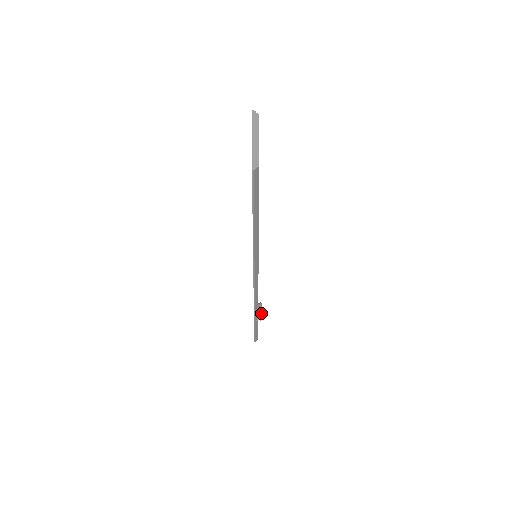
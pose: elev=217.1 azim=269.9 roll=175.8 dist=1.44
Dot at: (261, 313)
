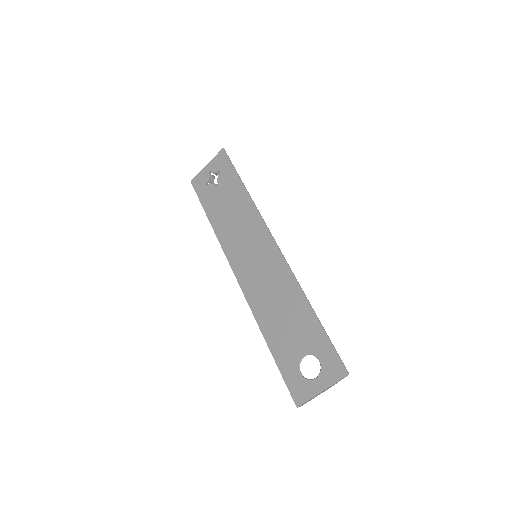
Dot at: occluded
